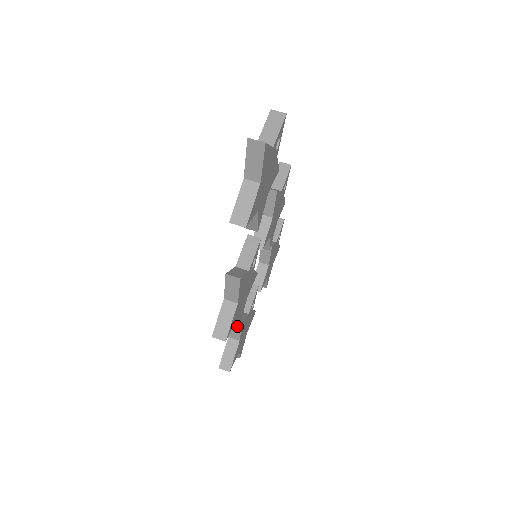
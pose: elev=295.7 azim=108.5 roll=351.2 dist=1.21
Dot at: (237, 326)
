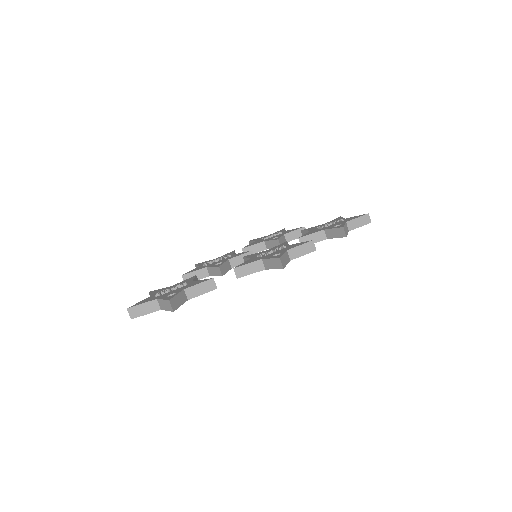
Dot at: occluded
